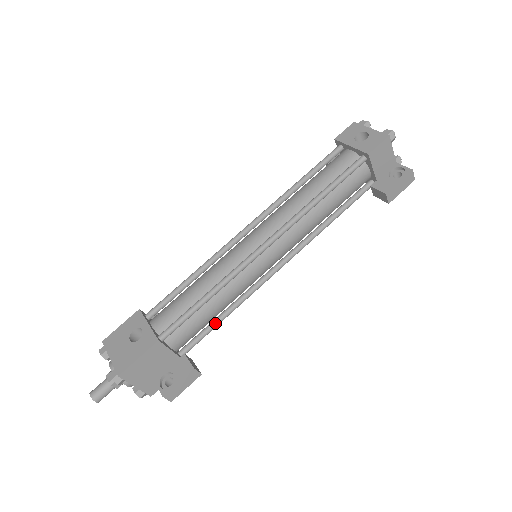
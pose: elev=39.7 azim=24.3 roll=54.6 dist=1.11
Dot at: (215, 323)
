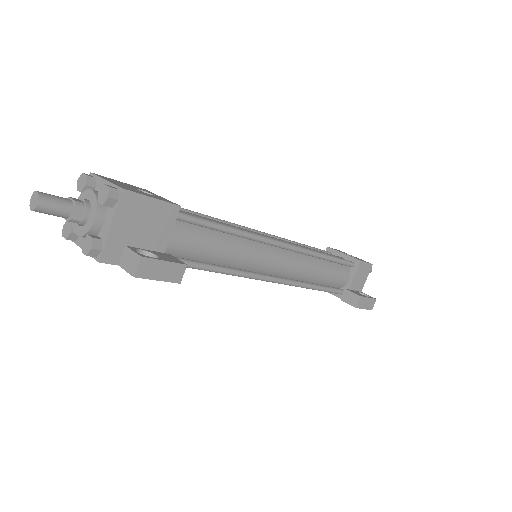
Dot at: (205, 264)
